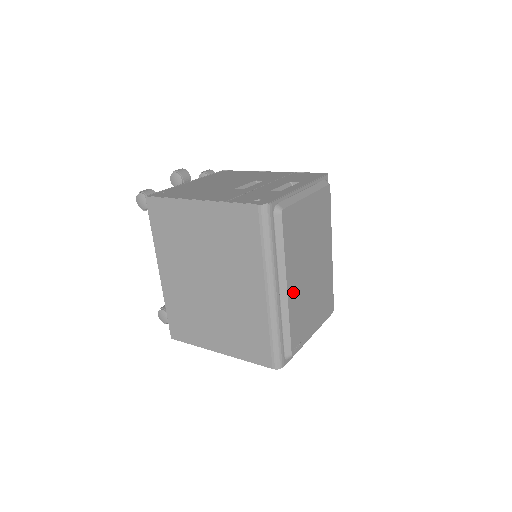
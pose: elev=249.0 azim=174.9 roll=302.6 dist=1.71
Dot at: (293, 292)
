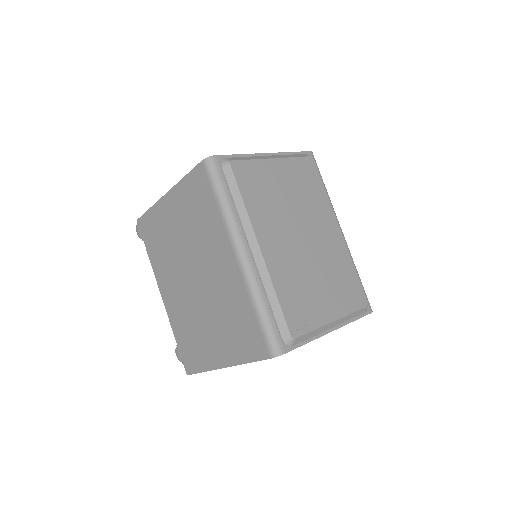
Dot at: (273, 256)
